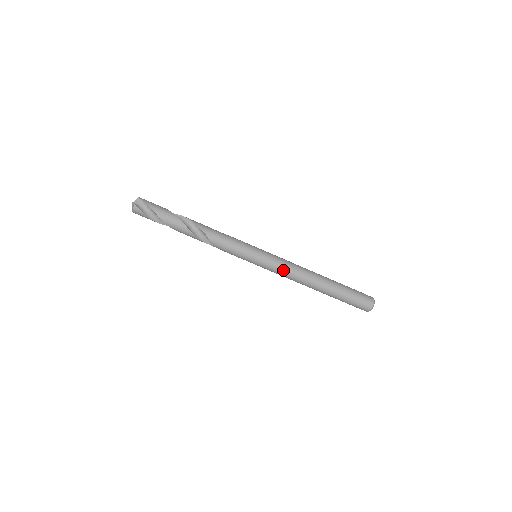
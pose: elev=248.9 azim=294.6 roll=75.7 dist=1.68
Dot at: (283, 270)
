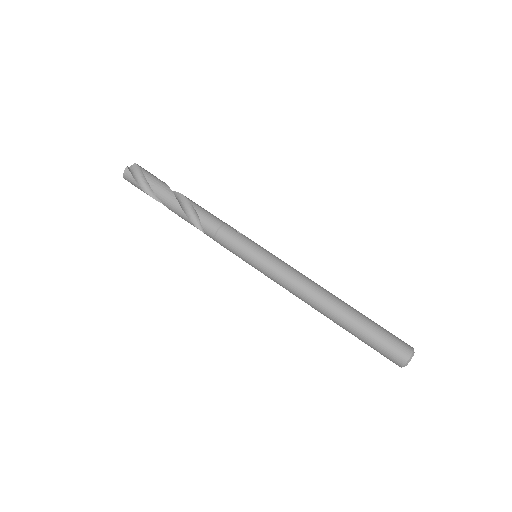
Dot at: (286, 277)
